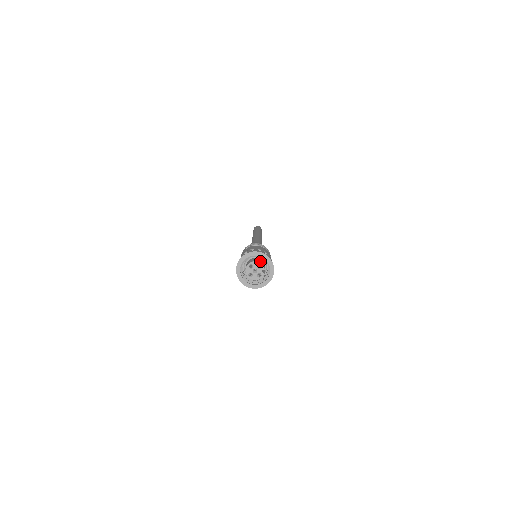
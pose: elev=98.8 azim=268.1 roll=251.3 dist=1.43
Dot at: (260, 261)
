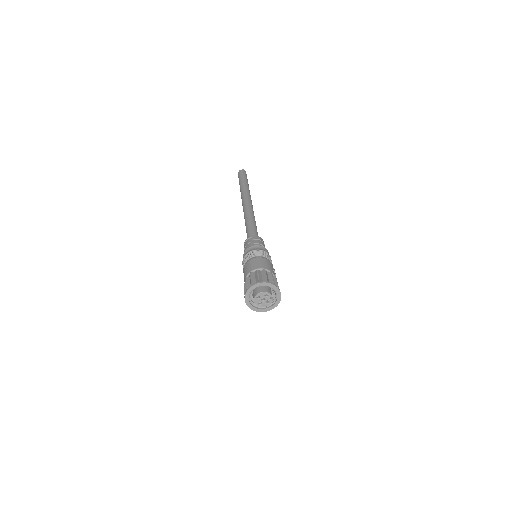
Dot at: (265, 288)
